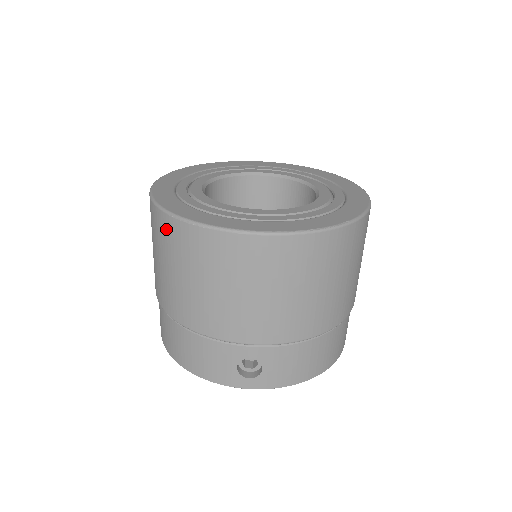
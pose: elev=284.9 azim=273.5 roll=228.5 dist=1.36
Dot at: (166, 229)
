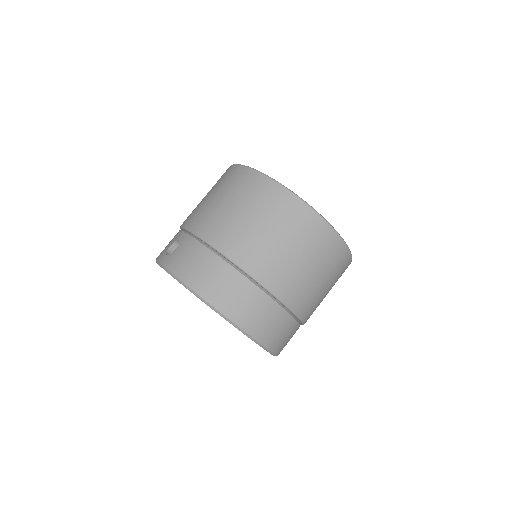
Dot at: occluded
